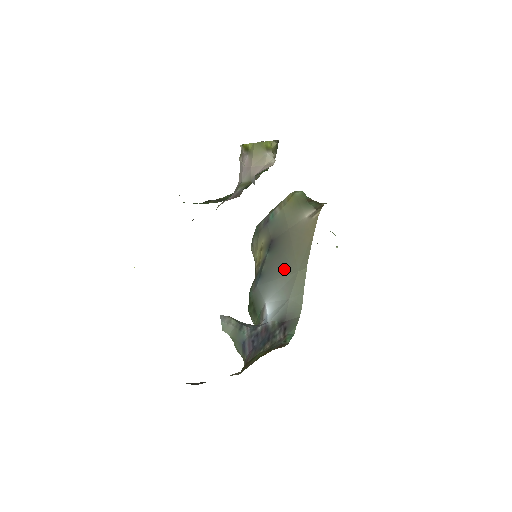
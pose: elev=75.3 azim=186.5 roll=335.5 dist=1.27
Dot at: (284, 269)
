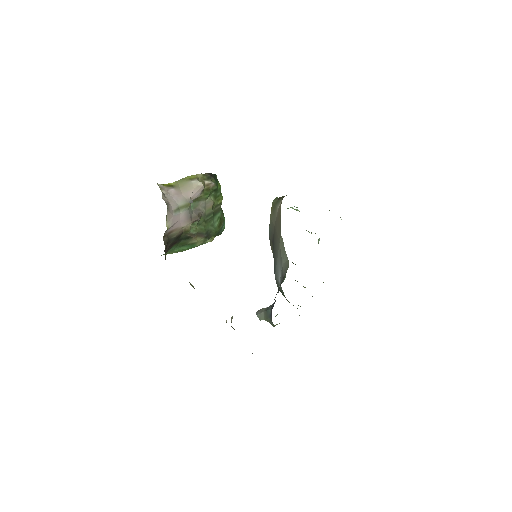
Dot at: (277, 250)
